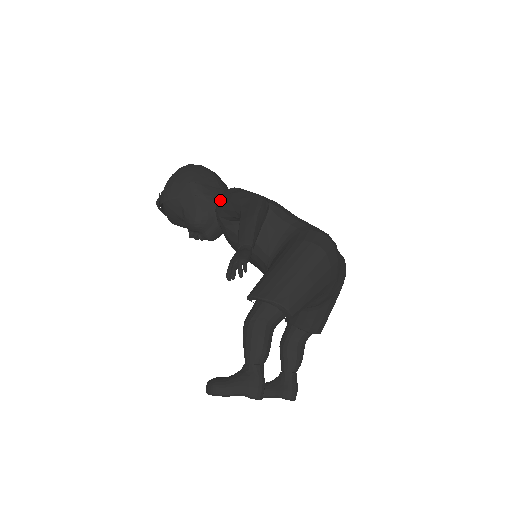
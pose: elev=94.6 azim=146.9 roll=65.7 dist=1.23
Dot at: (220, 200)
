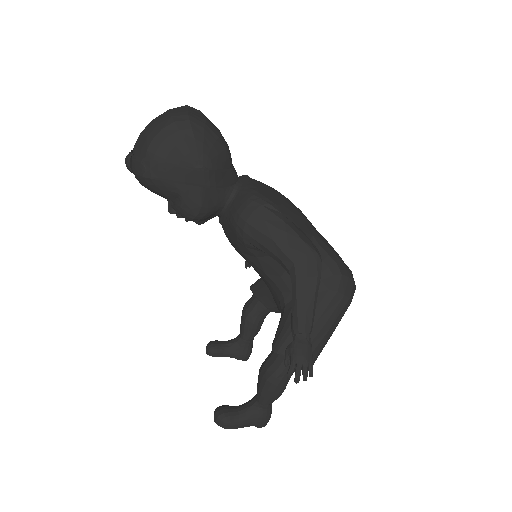
Dot at: (251, 222)
